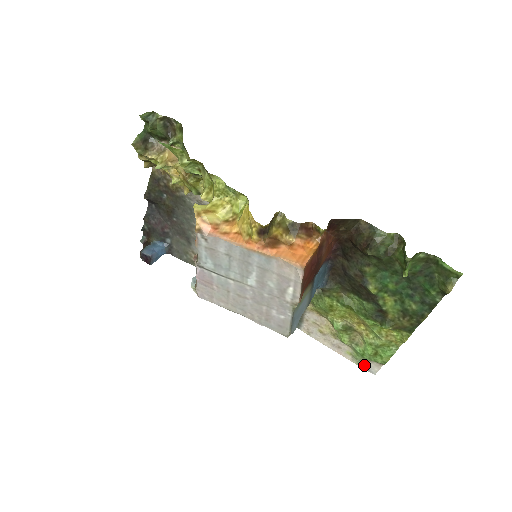
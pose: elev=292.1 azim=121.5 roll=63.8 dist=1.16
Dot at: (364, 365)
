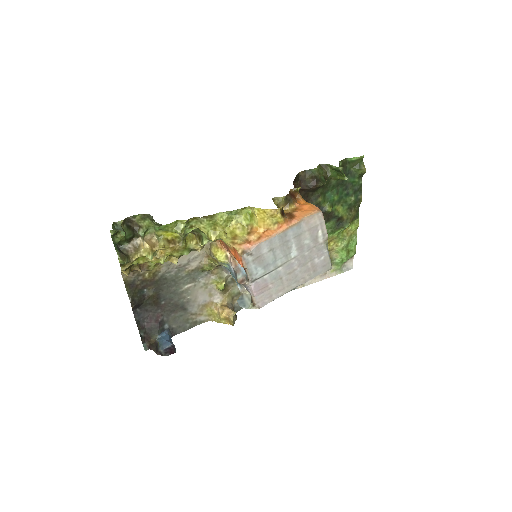
Dot at: (344, 269)
